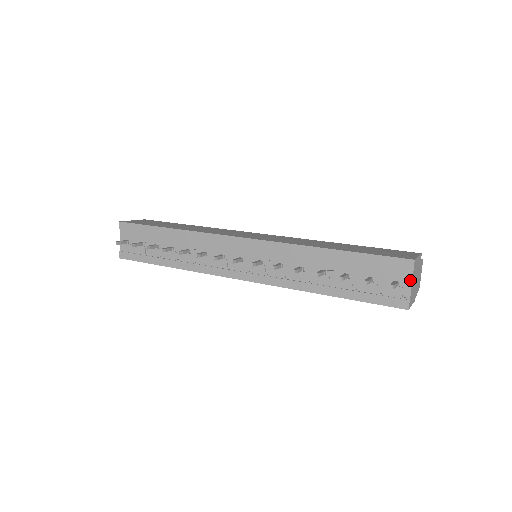
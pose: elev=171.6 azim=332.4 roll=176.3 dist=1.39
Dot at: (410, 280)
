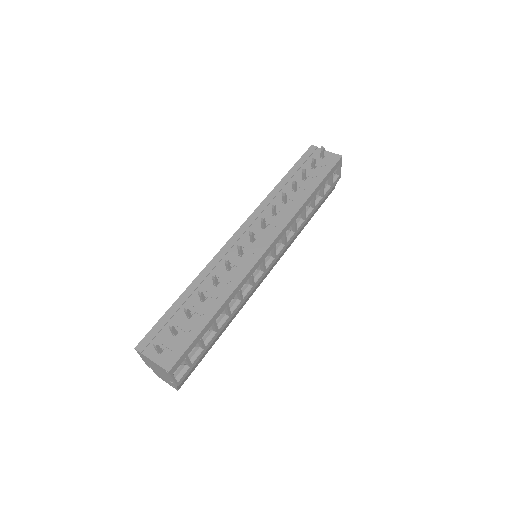
Dot at: occluded
